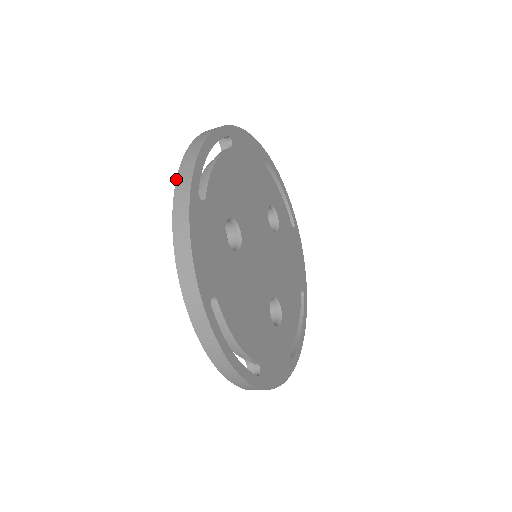
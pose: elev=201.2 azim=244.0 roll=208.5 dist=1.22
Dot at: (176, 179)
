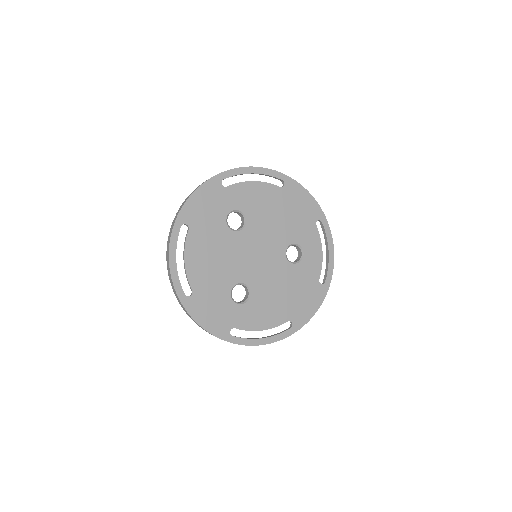
Dot at: occluded
